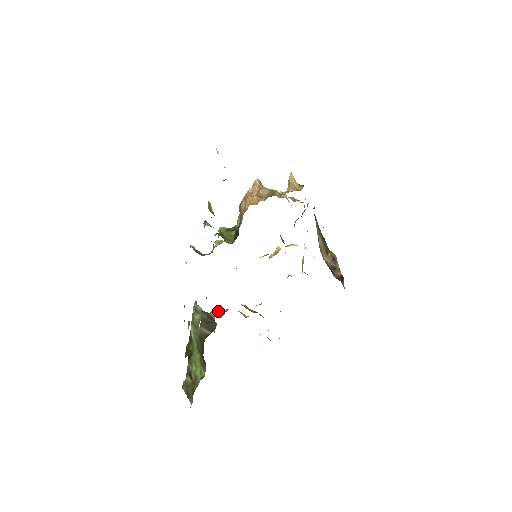
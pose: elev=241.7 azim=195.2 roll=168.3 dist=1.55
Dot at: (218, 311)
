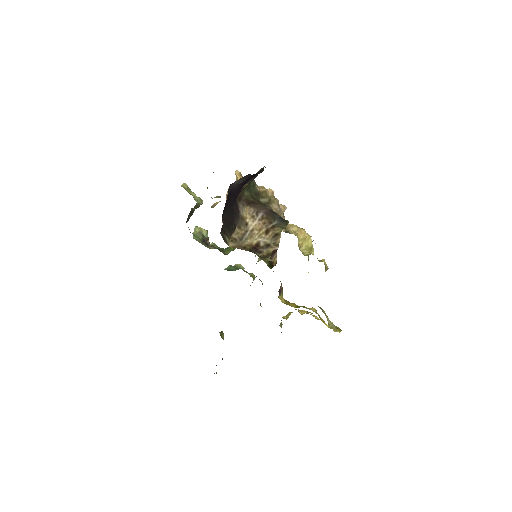
Dot at: (287, 315)
